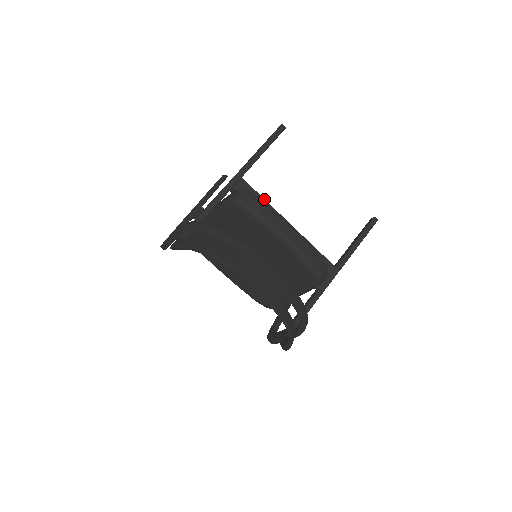
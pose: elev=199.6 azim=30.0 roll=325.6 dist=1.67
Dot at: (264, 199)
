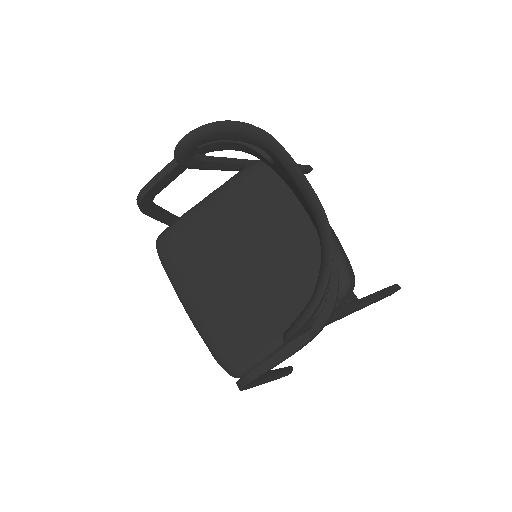
Dot at: occluded
